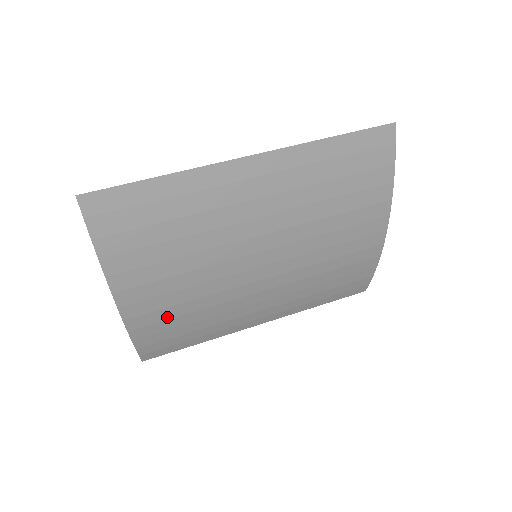
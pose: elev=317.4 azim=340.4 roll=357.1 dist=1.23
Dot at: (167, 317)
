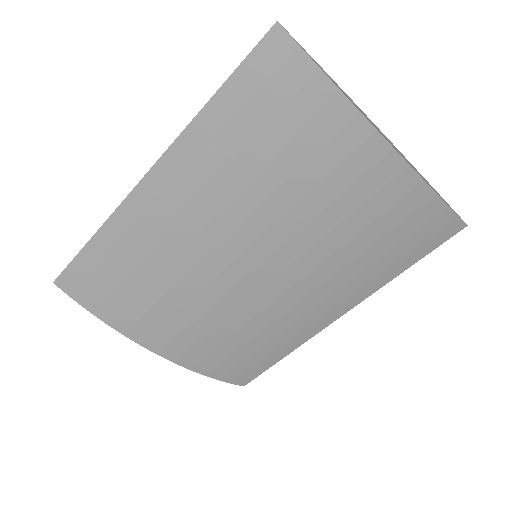
Dot at: (211, 347)
